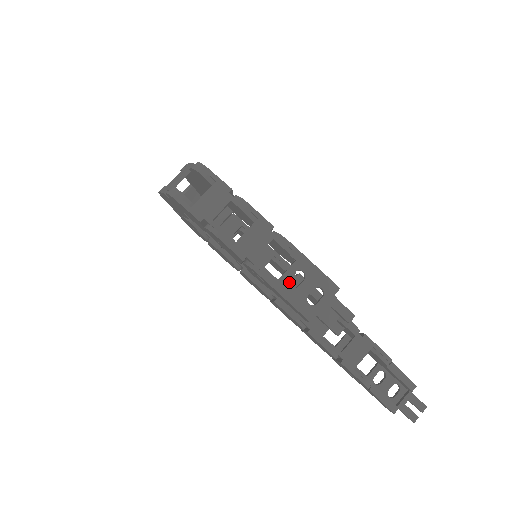
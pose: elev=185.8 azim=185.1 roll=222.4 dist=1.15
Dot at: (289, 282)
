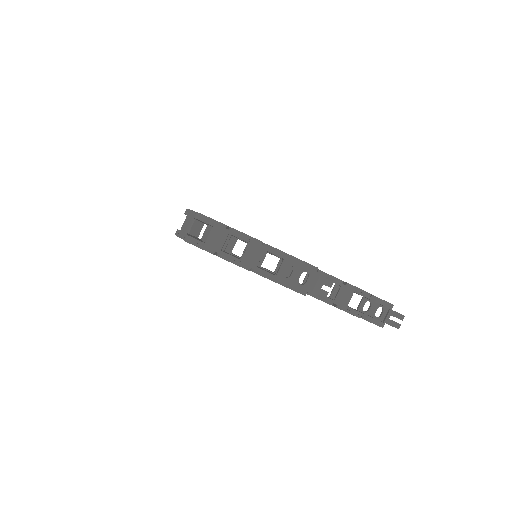
Dot at: occluded
